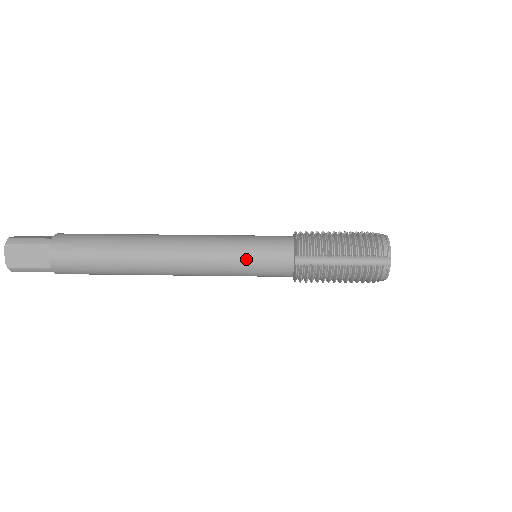
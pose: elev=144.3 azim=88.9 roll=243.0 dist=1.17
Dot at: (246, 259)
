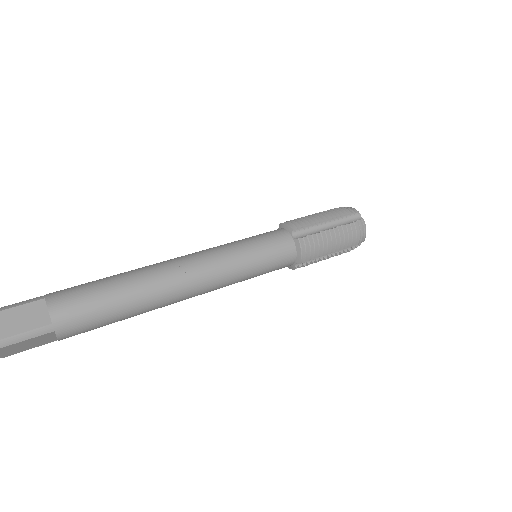
Dot at: (253, 249)
